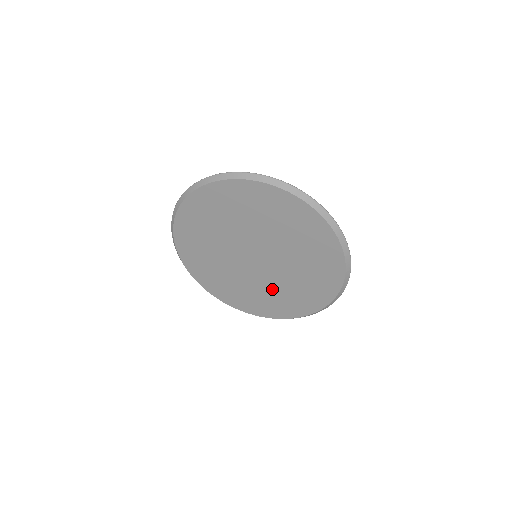
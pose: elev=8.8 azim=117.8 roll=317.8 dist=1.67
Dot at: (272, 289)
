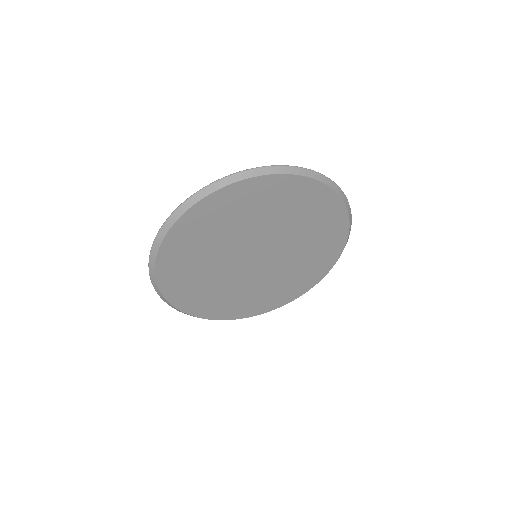
Dot at: (250, 289)
